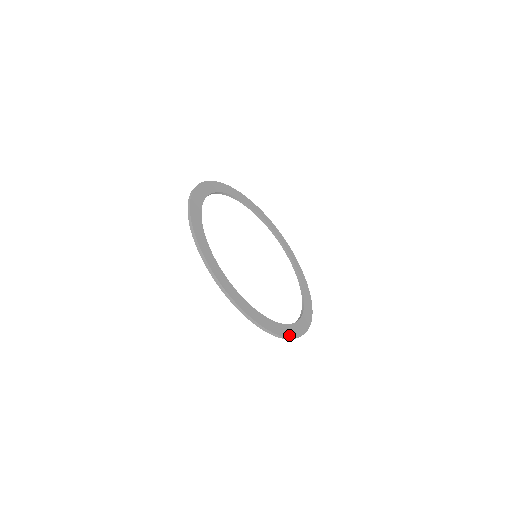
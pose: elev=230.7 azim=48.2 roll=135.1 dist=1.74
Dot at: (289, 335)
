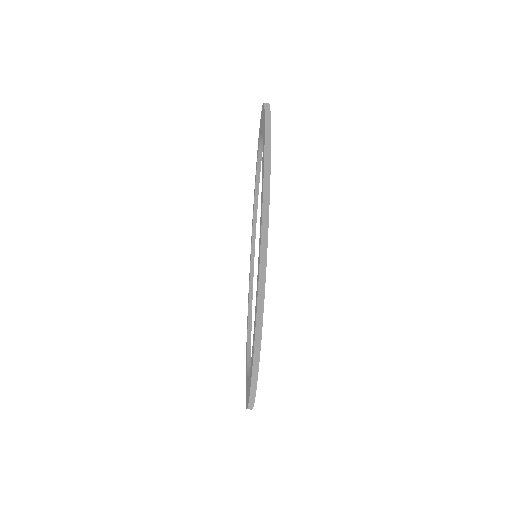
Dot at: occluded
